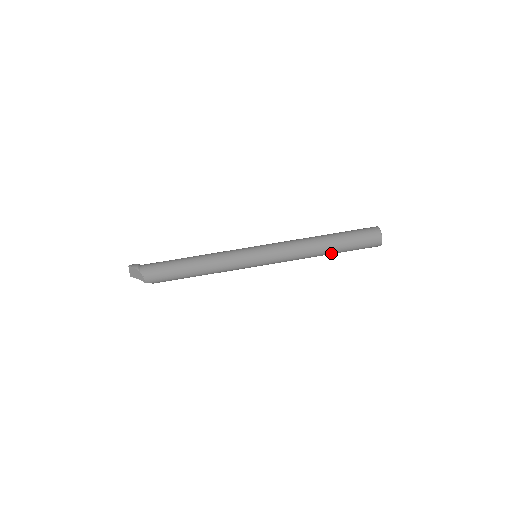
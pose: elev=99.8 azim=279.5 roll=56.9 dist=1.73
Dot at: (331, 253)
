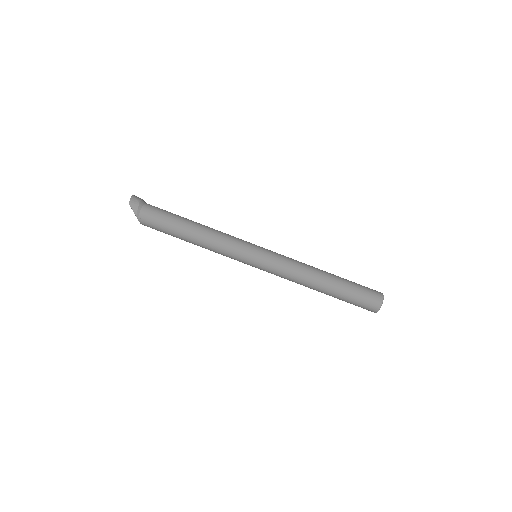
Dot at: occluded
